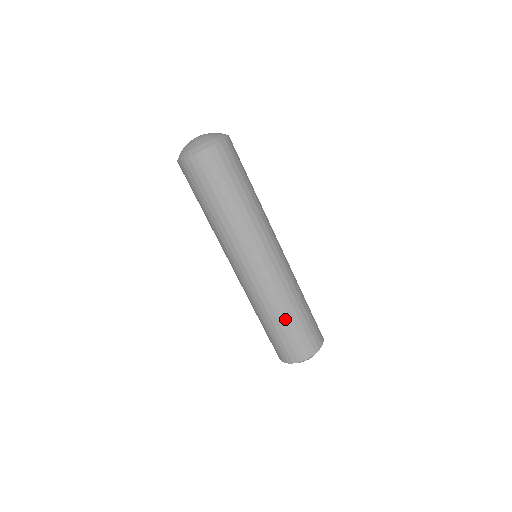
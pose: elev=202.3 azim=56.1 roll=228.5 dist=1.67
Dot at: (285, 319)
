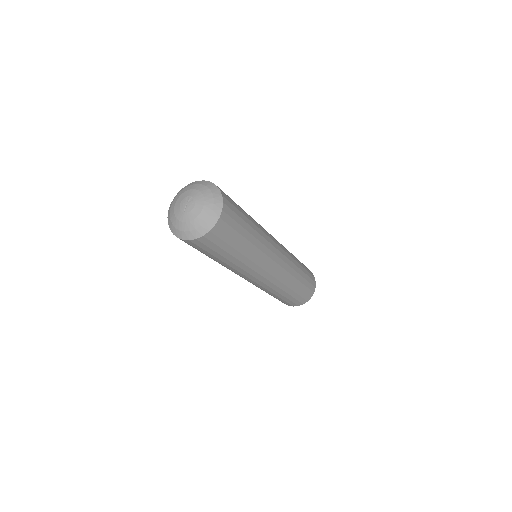
Dot at: (283, 295)
